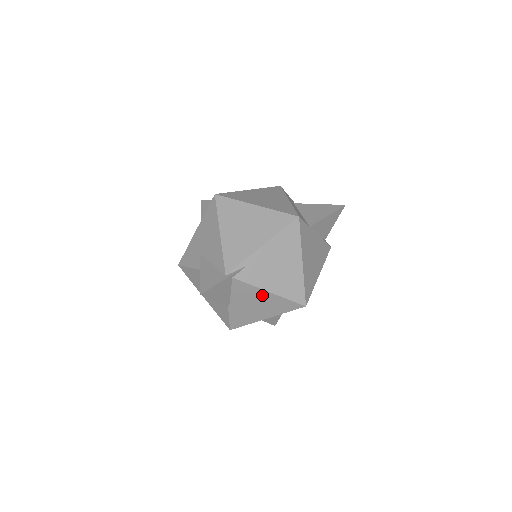
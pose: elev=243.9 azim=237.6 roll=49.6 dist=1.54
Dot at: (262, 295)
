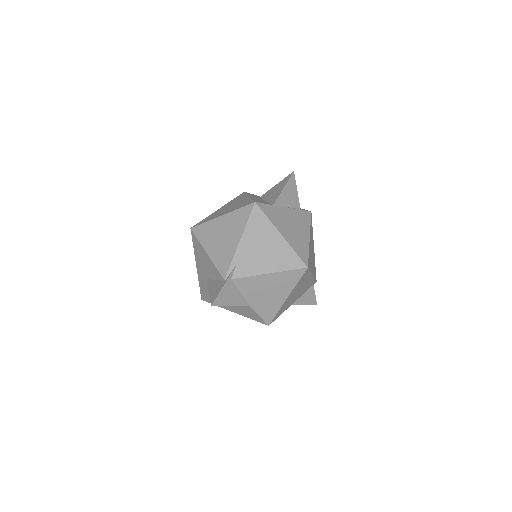
Dot at: (266, 280)
